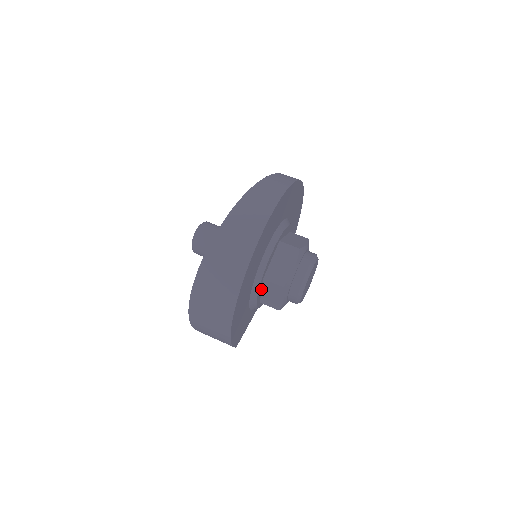
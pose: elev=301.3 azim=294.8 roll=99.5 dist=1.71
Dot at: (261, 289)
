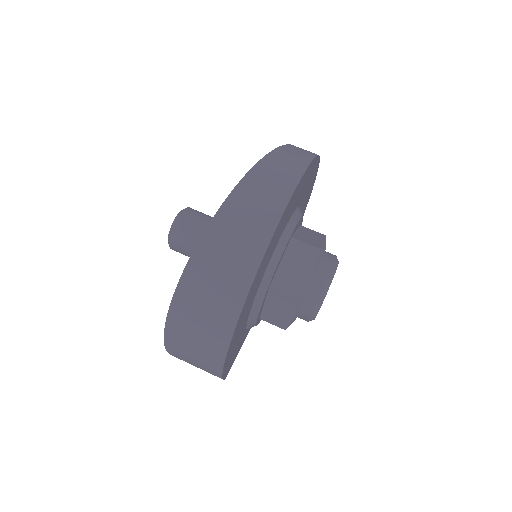
Dot at: (264, 301)
